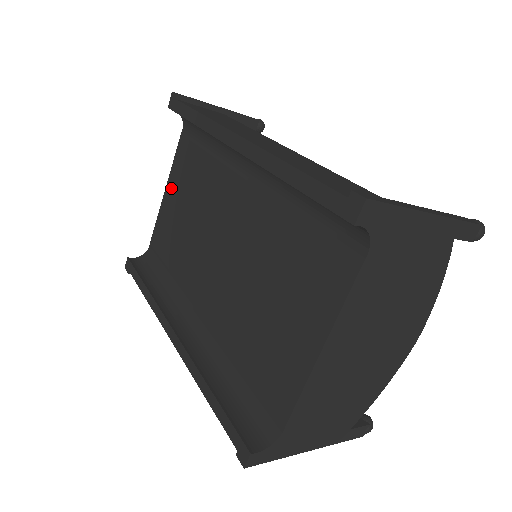
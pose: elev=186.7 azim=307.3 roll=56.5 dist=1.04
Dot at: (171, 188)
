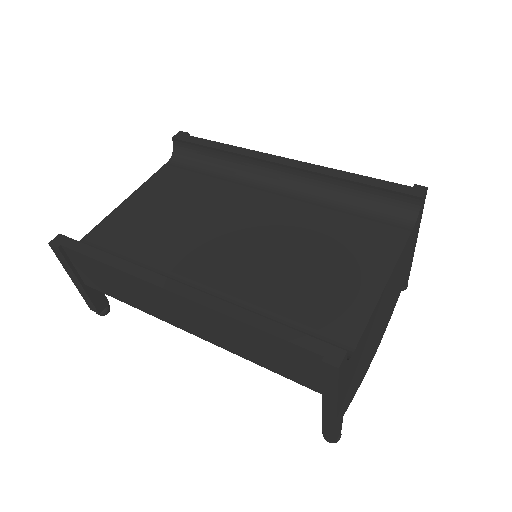
Dot at: (142, 196)
